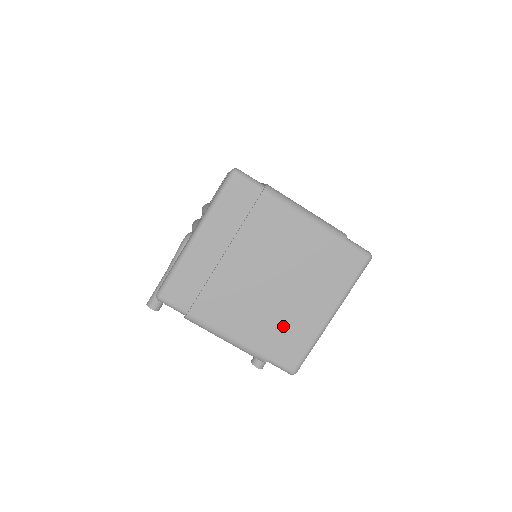
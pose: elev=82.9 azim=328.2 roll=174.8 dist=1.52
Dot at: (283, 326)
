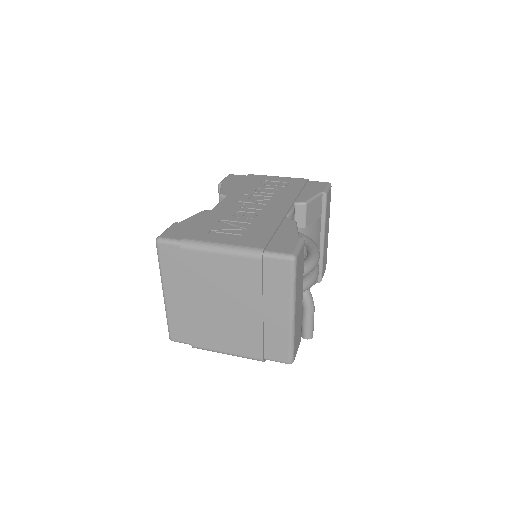
Dot at: (258, 335)
